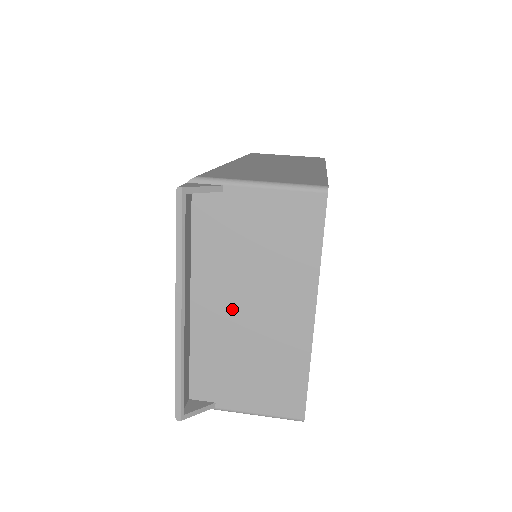
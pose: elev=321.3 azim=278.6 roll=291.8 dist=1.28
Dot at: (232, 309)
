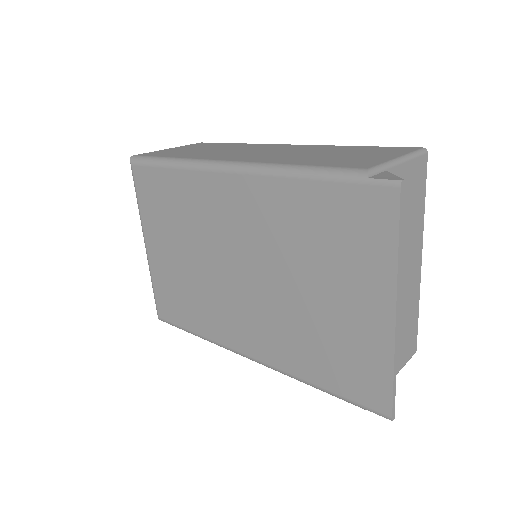
Dot at: occluded
